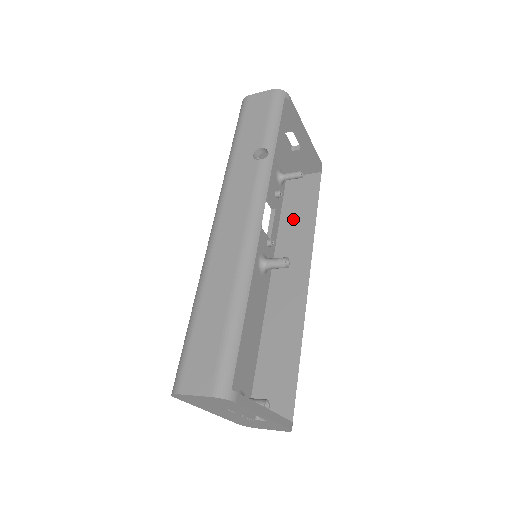
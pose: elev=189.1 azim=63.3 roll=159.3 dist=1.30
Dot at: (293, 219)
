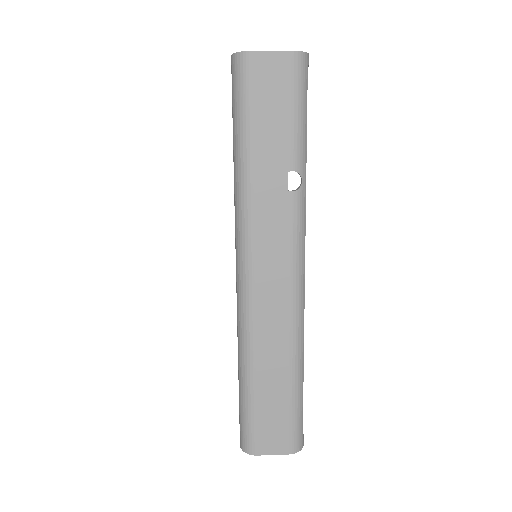
Dot at: occluded
